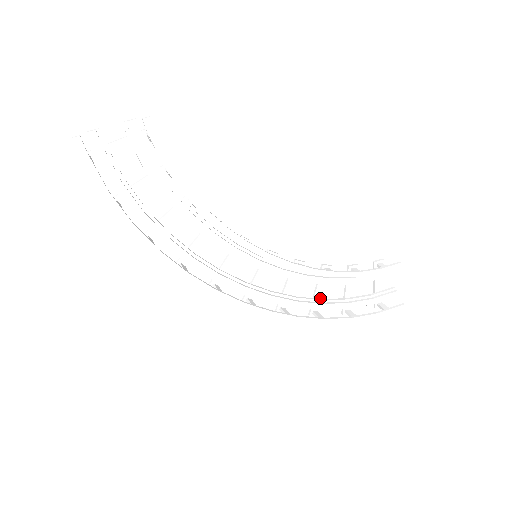
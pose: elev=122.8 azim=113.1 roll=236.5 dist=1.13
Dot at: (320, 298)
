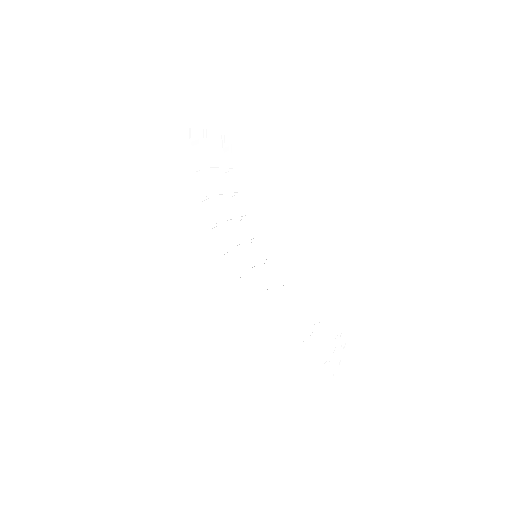
Dot at: (287, 315)
